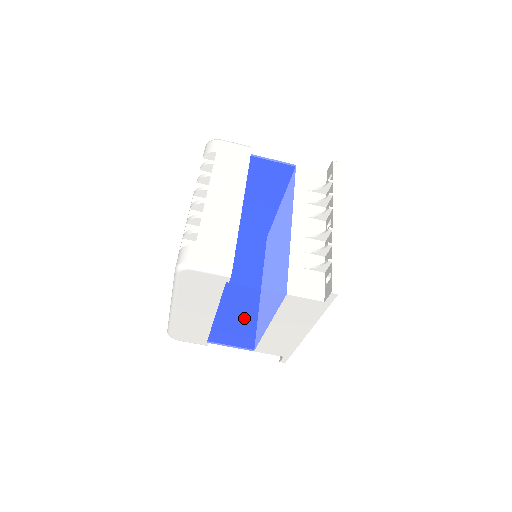
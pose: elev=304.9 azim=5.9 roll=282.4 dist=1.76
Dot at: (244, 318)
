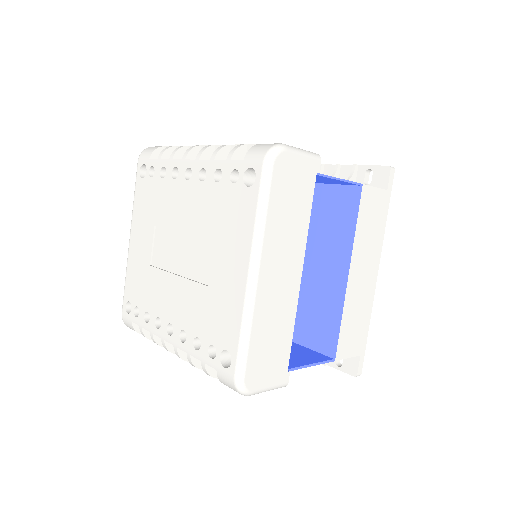
Dot at: (328, 264)
